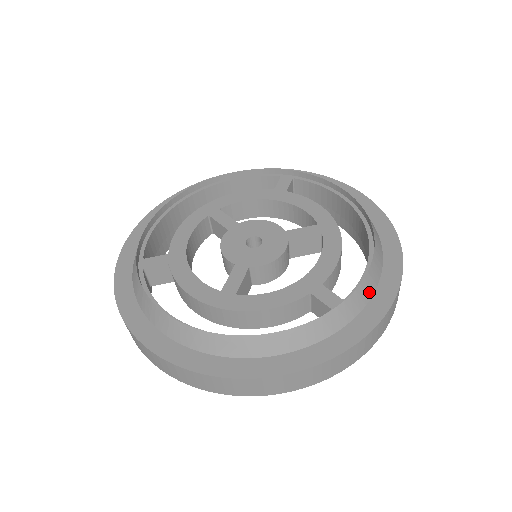
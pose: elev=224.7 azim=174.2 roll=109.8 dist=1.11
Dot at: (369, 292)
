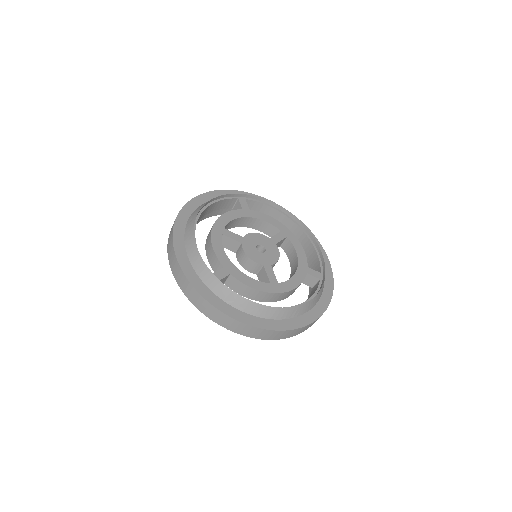
Dot at: occluded
